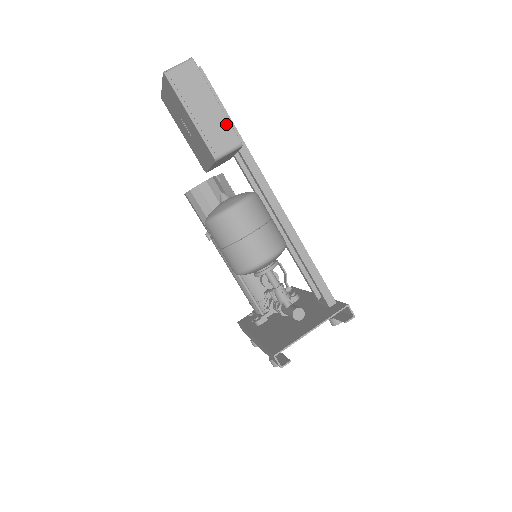
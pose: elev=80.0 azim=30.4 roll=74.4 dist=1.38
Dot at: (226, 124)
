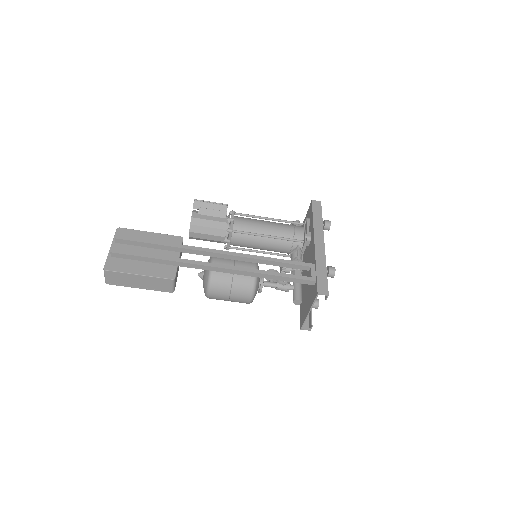
Dot at: (156, 279)
